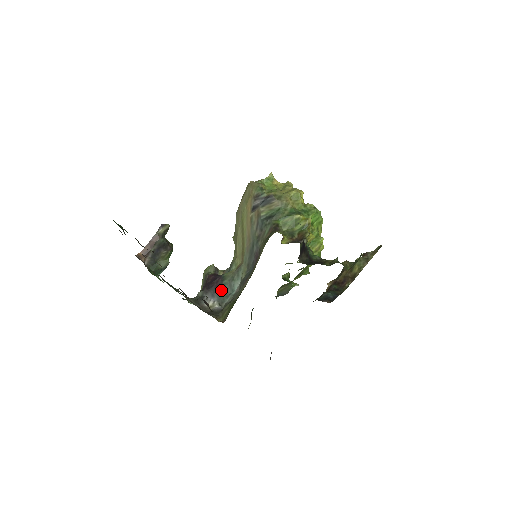
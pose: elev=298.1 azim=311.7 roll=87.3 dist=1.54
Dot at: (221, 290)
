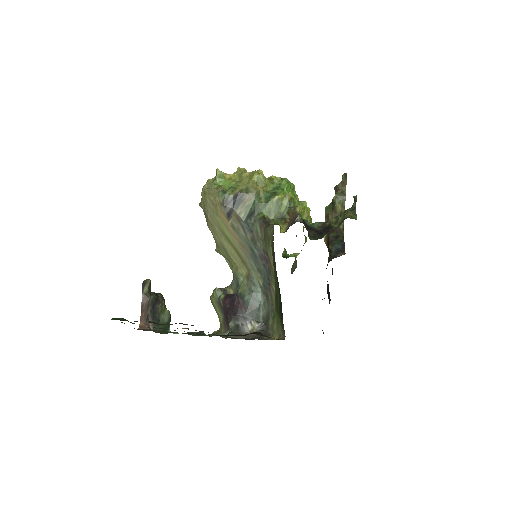
Dot at: (248, 308)
